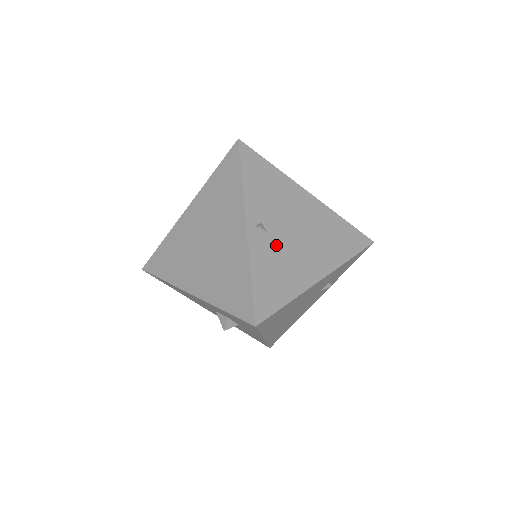
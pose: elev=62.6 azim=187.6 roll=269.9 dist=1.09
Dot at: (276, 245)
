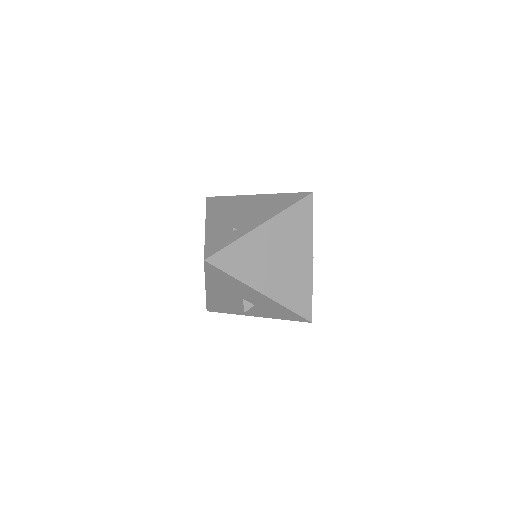
Dot at: occluded
